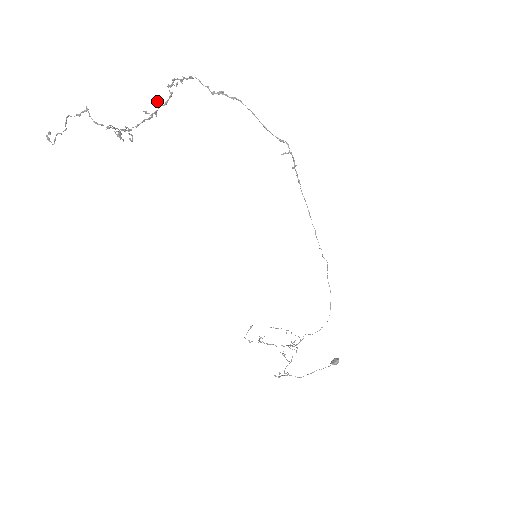
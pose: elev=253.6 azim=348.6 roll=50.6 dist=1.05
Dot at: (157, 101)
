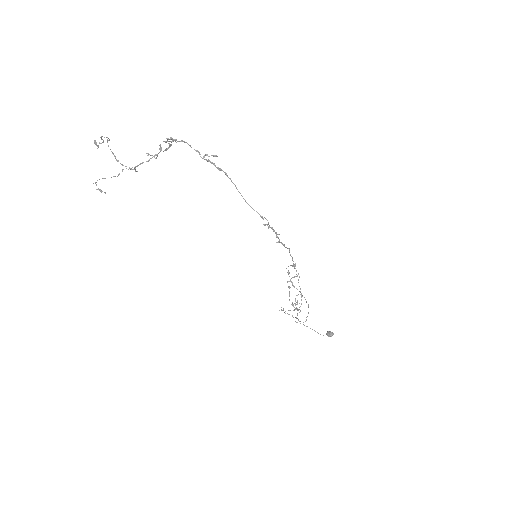
Dot at: (160, 146)
